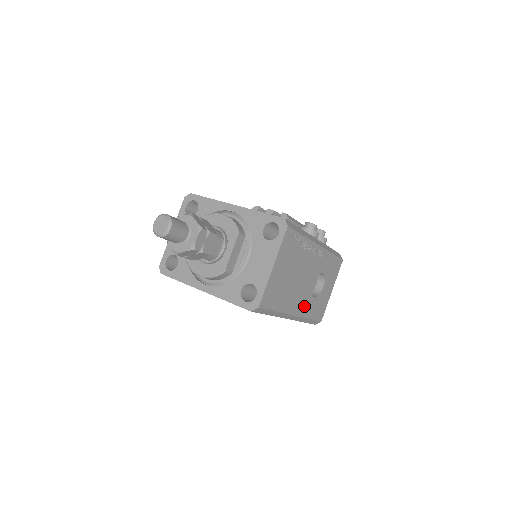
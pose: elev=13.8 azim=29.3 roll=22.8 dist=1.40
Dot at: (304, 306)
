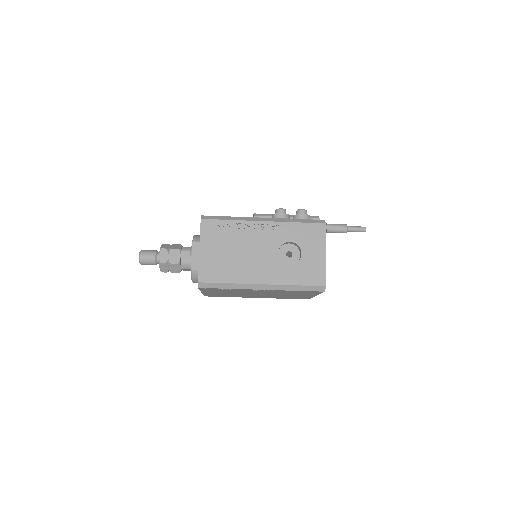
Dot at: (276, 275)
